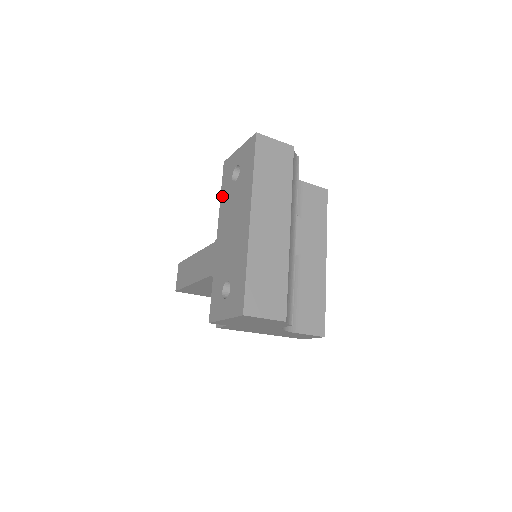
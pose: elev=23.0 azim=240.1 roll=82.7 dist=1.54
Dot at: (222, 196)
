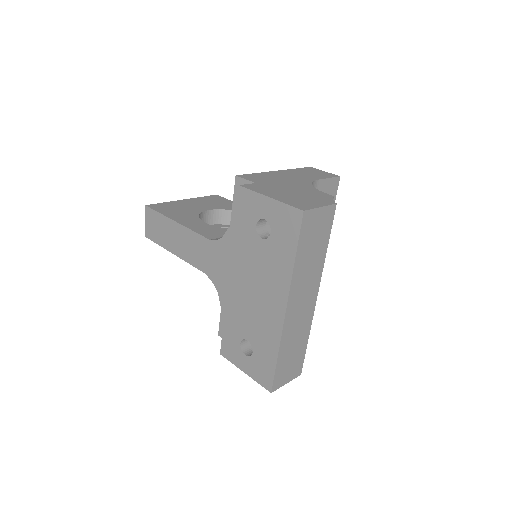
Dot at: (237, 234)
